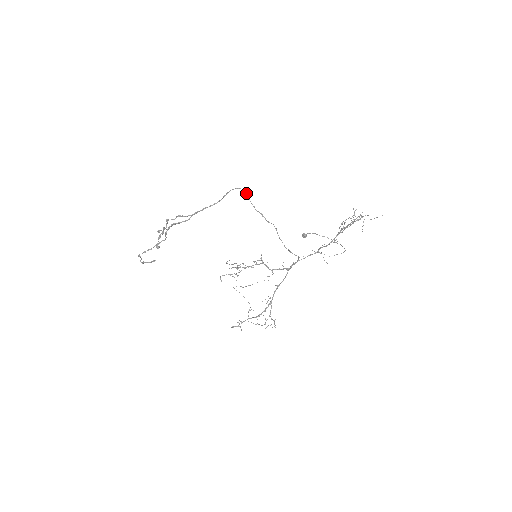
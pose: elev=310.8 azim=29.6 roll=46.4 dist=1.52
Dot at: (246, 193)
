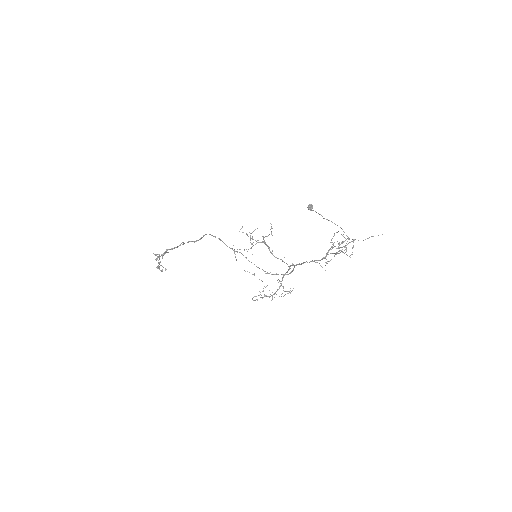
Dot at: (220, 240)
